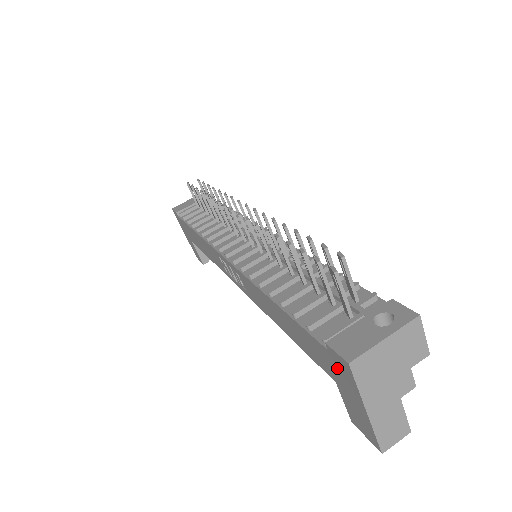
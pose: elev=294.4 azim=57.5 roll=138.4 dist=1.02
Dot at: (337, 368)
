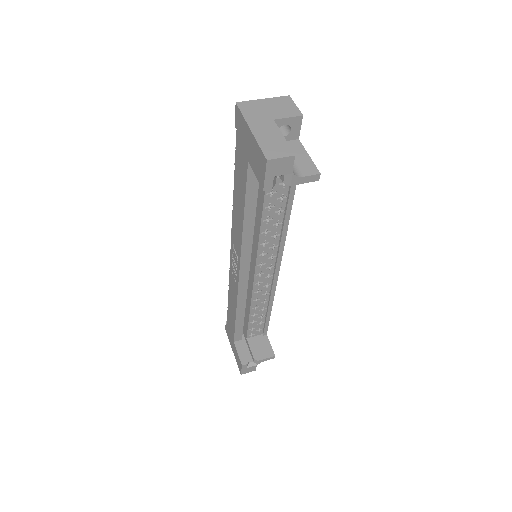
Dot at: (241, 134)
